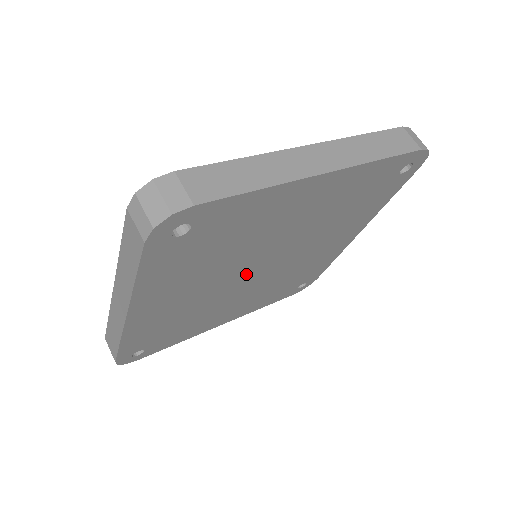
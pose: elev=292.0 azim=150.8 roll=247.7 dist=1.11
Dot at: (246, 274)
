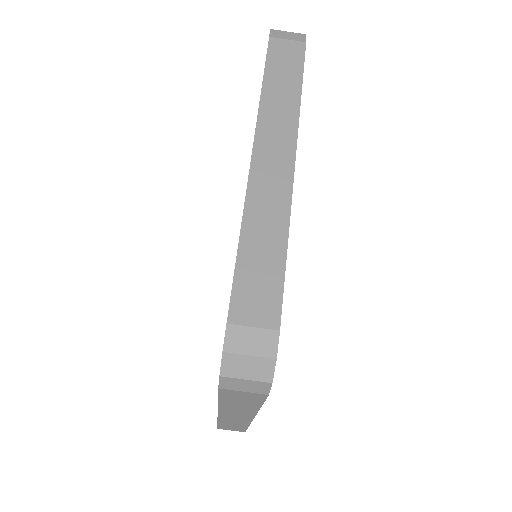
Dot at: occluded
